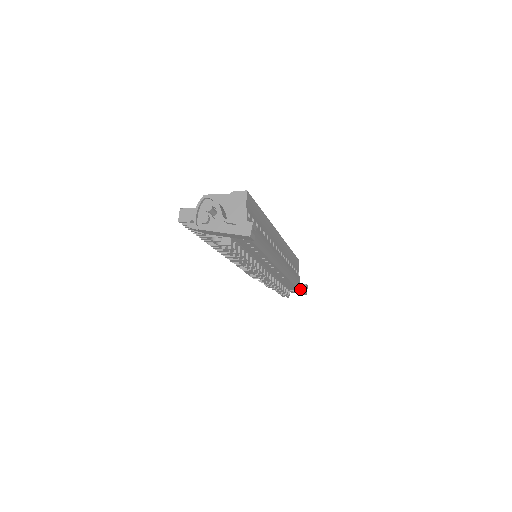
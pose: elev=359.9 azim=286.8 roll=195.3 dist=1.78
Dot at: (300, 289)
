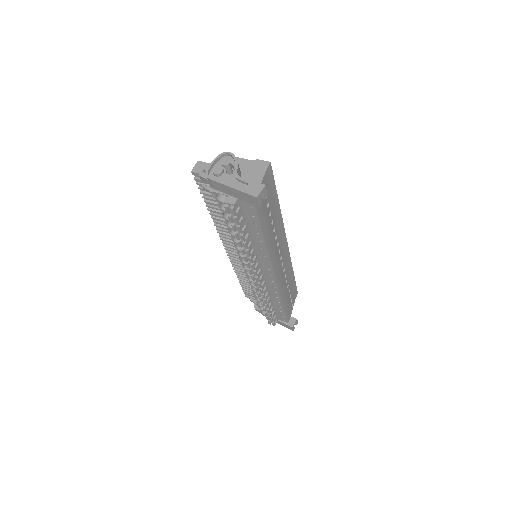
Dot at: (289, 321)
